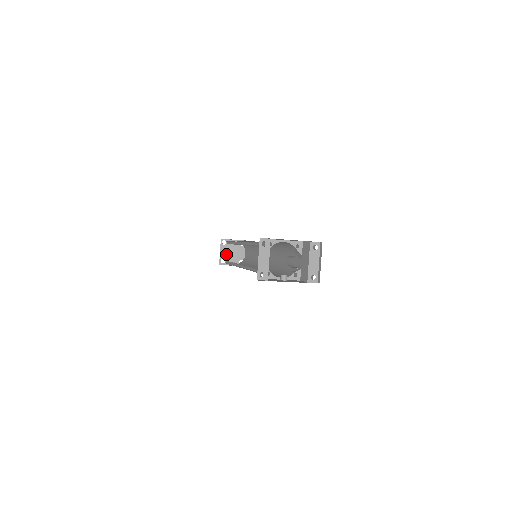
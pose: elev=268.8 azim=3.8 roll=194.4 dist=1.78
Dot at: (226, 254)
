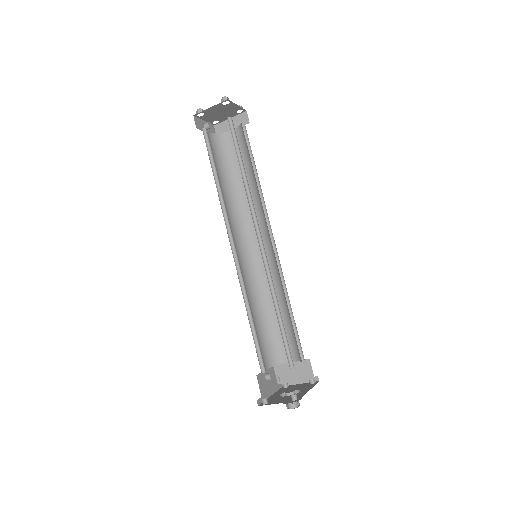
Dot at: (213, 111)
